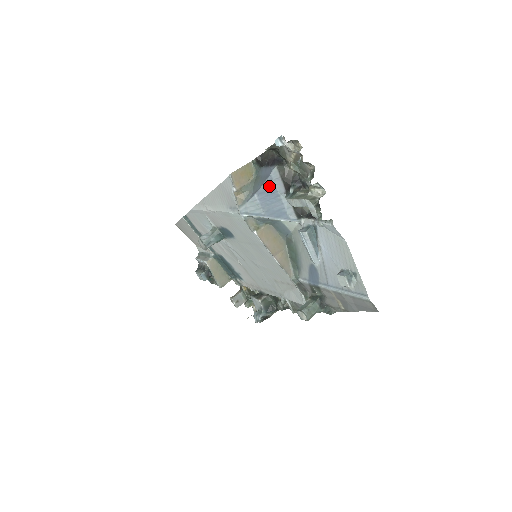
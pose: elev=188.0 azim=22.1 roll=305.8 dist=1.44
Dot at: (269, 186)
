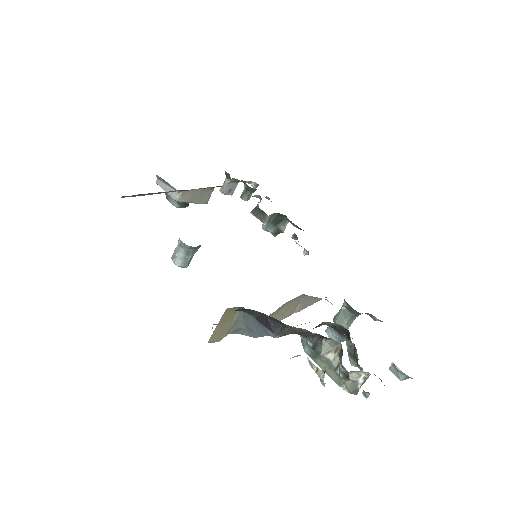
Dot at: occluded
